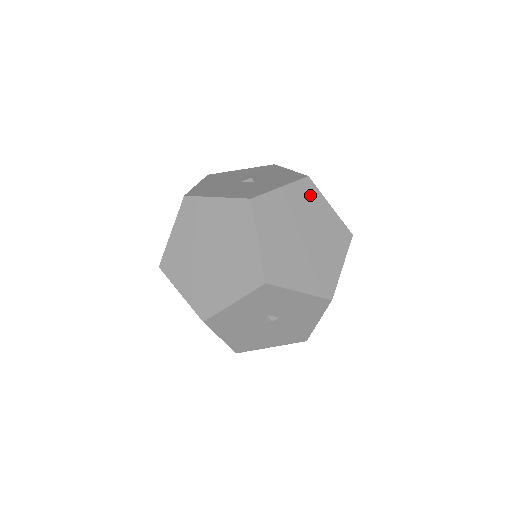
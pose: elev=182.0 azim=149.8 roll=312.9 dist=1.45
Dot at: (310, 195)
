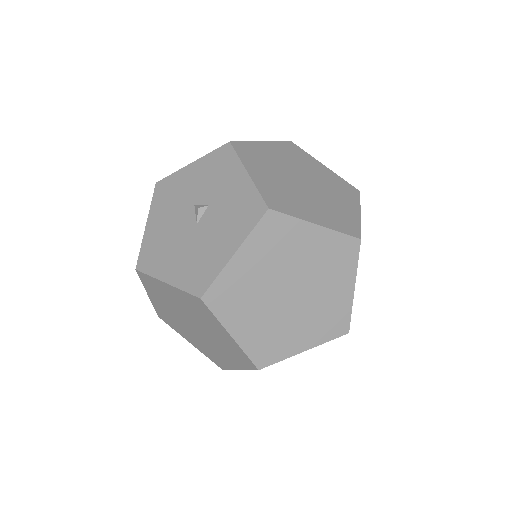
Dot at: (253, 152)
